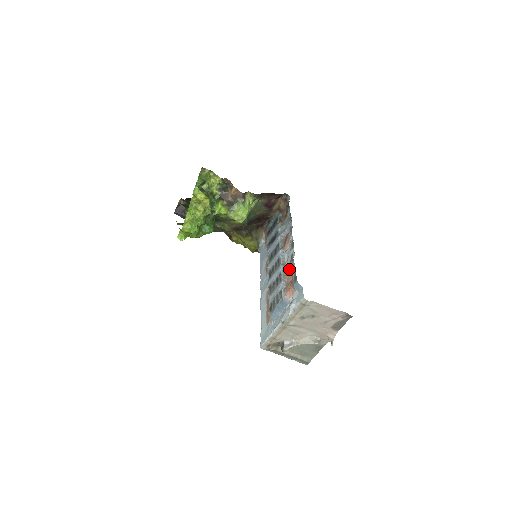
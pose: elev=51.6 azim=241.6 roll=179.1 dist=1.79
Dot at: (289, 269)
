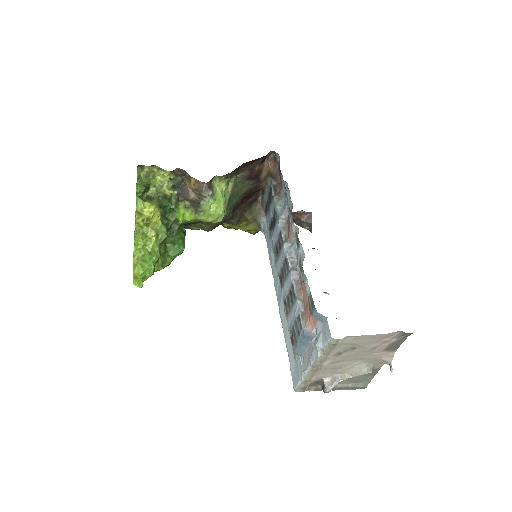
Dot at: occluded
